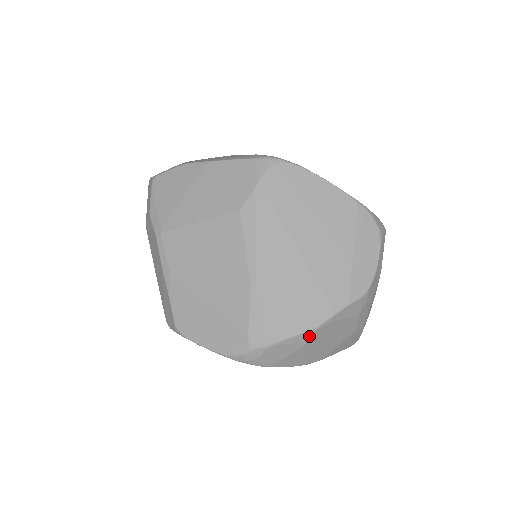
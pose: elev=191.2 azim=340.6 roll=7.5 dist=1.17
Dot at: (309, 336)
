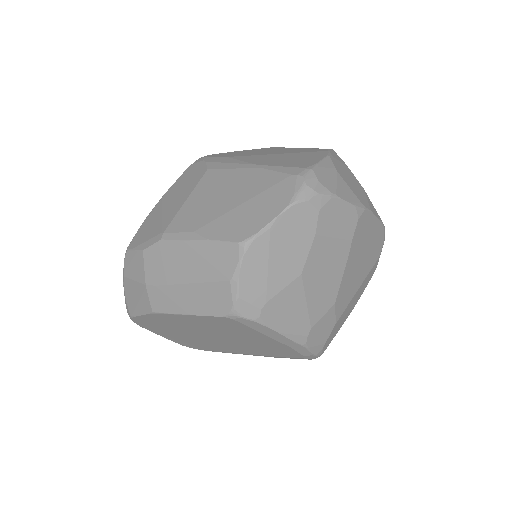
Dot at: (331, 163)
